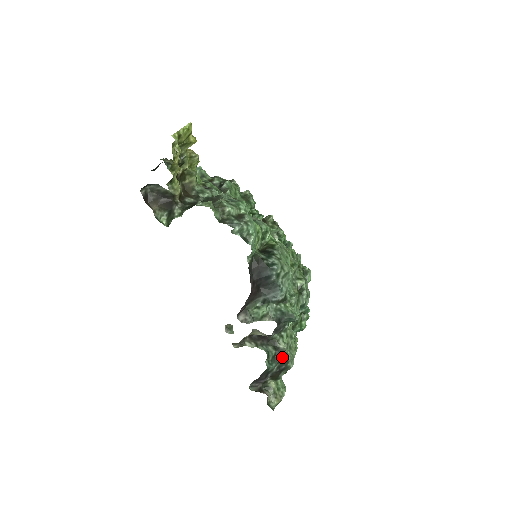
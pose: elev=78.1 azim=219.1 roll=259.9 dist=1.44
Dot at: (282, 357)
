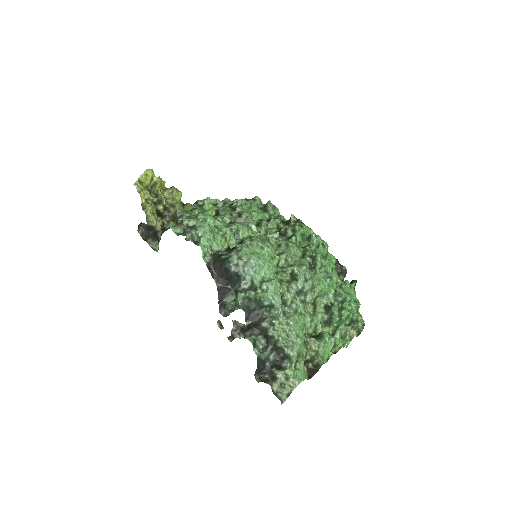
Dot at: (274, 345)
